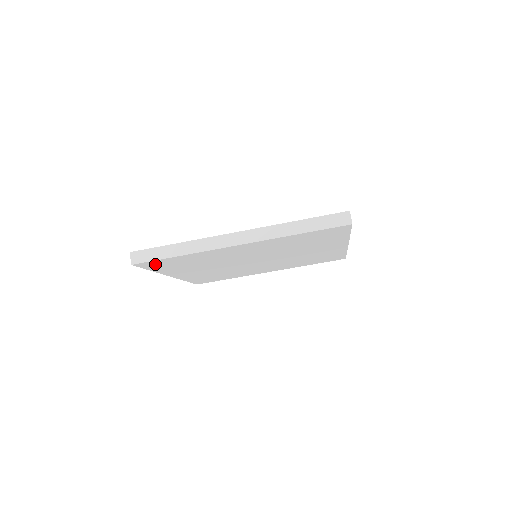
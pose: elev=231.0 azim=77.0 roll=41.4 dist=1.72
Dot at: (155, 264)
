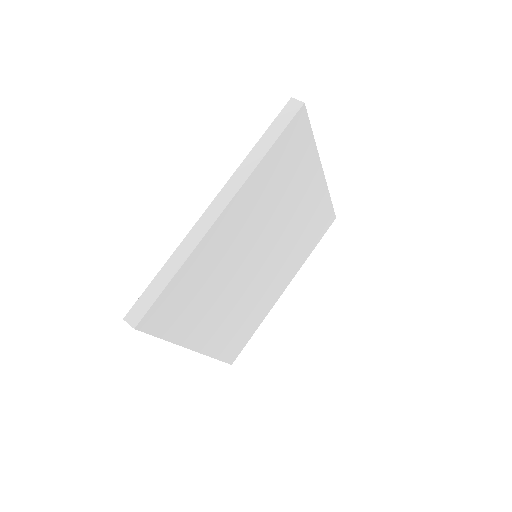
Dot at: (160, 315)
